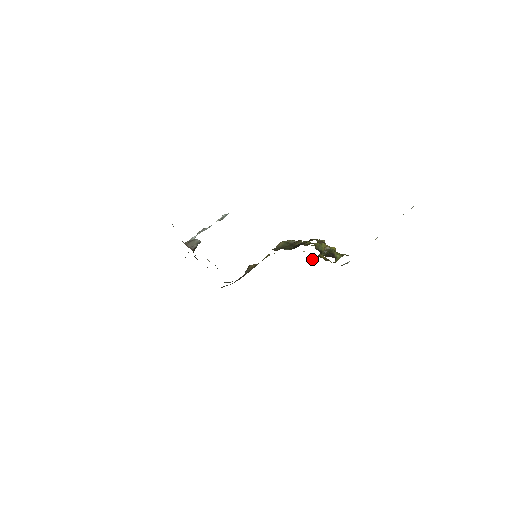
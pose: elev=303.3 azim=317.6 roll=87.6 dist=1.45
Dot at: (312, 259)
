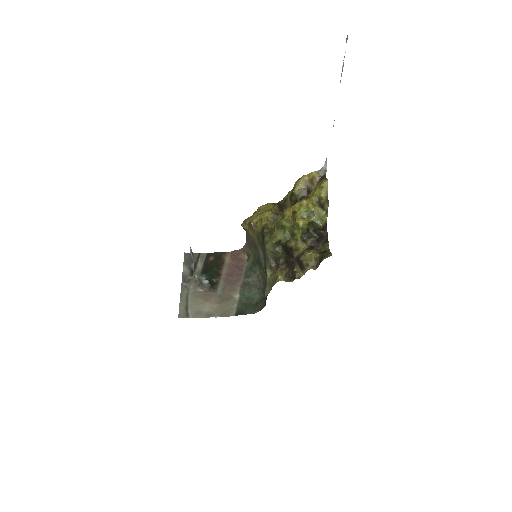
Dot at: (293, 204)
